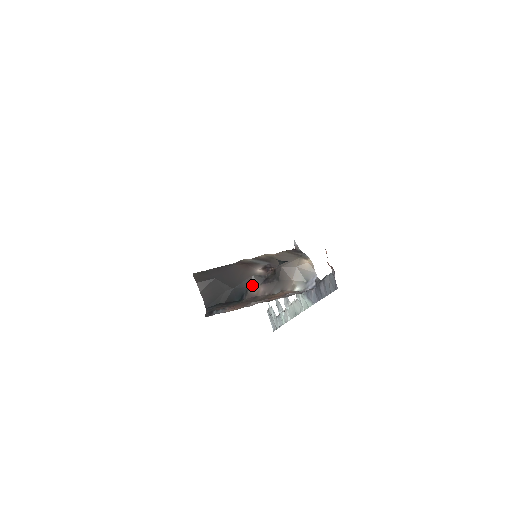
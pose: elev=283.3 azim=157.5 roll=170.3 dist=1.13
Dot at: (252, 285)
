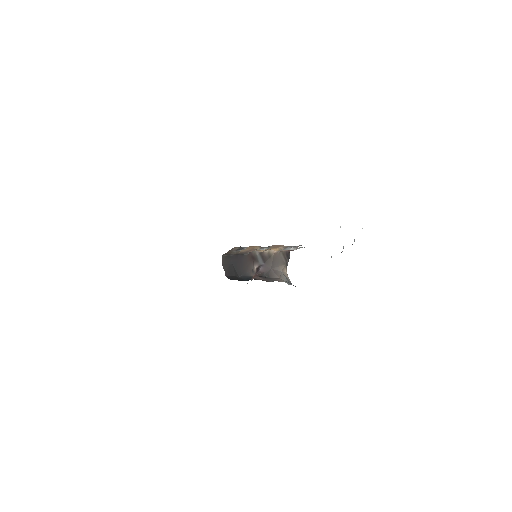
Dot at: (253, 275)
